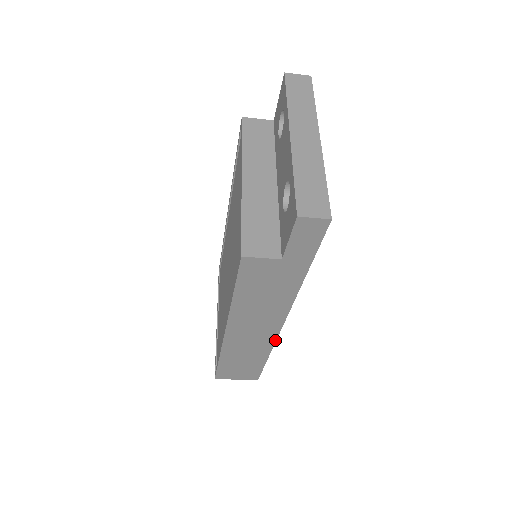
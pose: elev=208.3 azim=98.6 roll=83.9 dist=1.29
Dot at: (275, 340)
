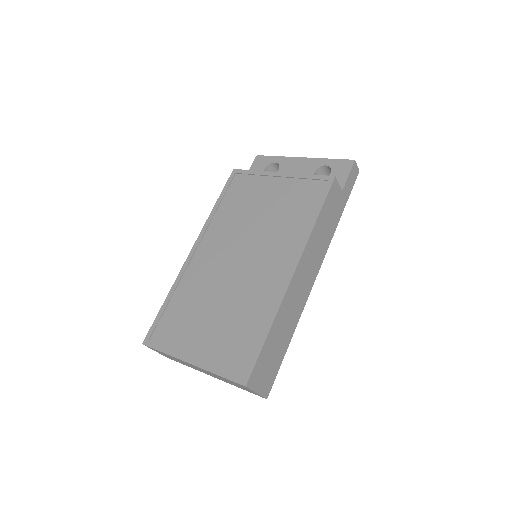
Dot at: (306, 300)
